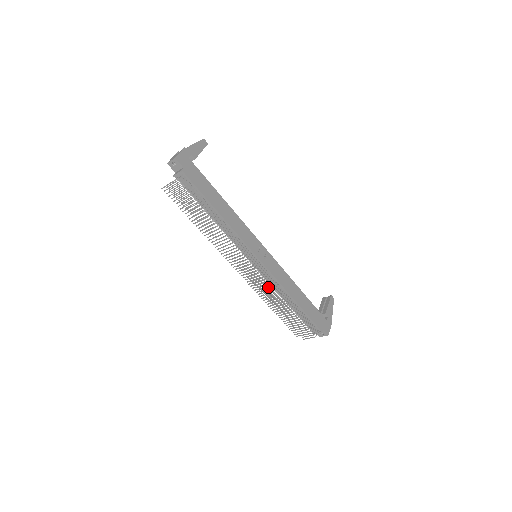
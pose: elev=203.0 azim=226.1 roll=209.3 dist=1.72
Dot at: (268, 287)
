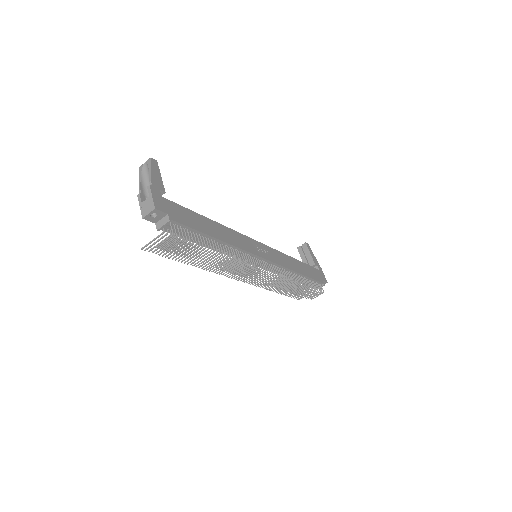
Dot at: occluded
